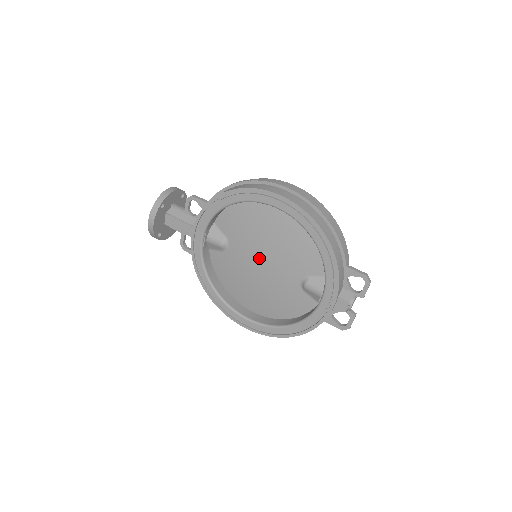
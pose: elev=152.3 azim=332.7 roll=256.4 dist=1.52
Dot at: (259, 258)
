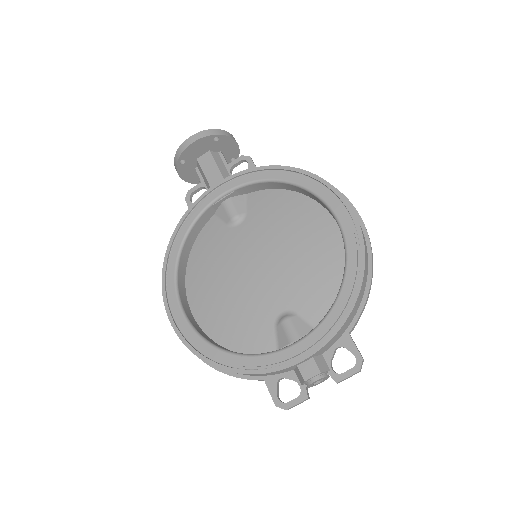
Dot at: (261, 256)
